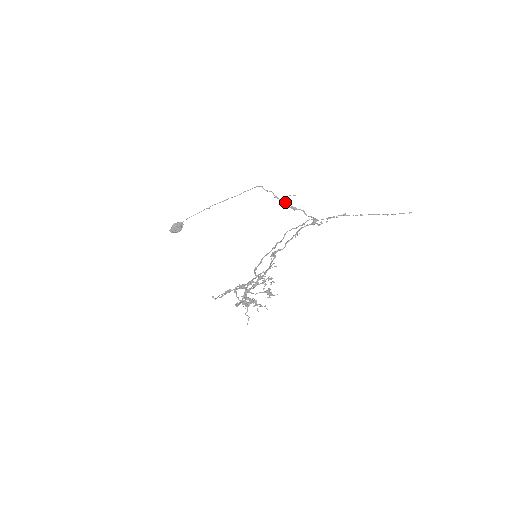
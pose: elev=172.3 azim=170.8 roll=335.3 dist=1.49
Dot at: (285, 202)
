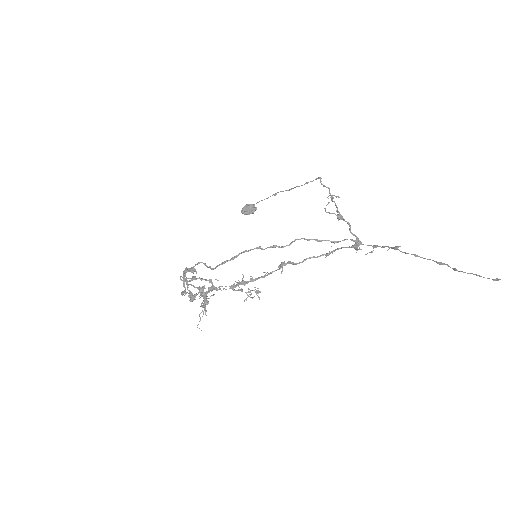
Dot at: occluded
